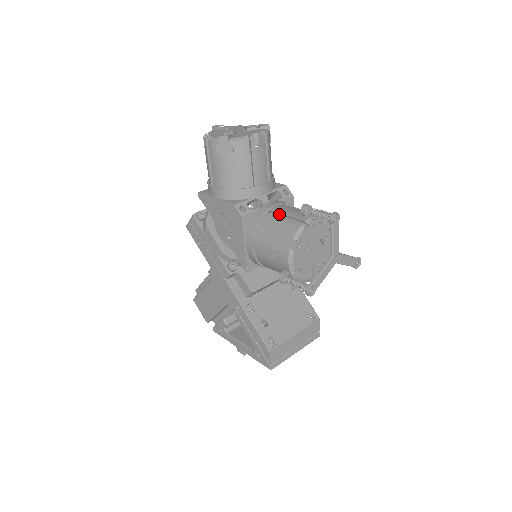
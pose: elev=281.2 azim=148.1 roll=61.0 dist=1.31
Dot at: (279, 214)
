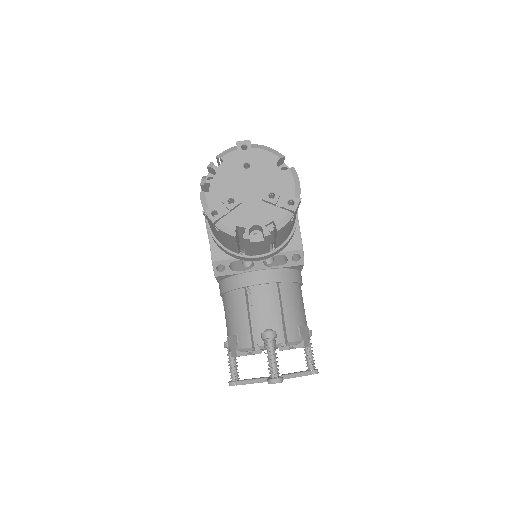
Dot at: (253, 301)
